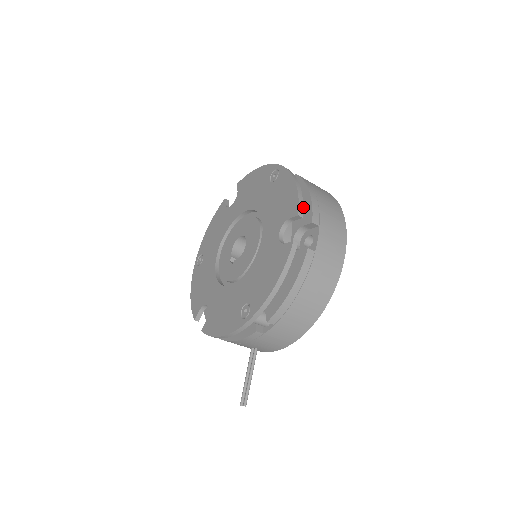
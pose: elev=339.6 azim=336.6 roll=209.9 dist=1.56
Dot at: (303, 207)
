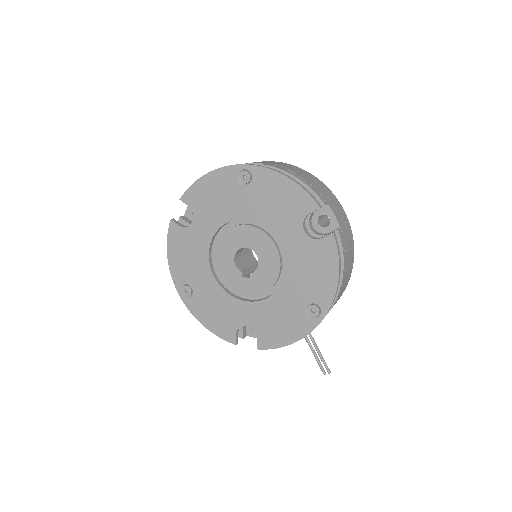
Dot at: occluded
